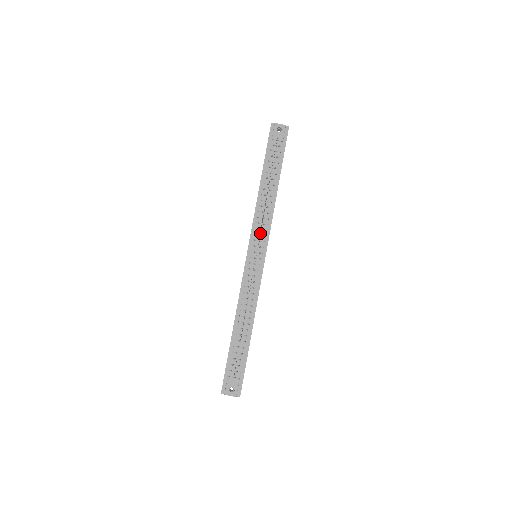
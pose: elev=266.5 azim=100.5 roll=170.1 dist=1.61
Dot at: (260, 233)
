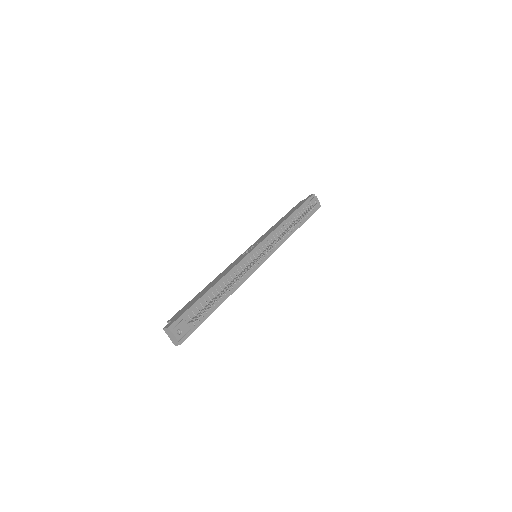
Dot at: (272, 243)
